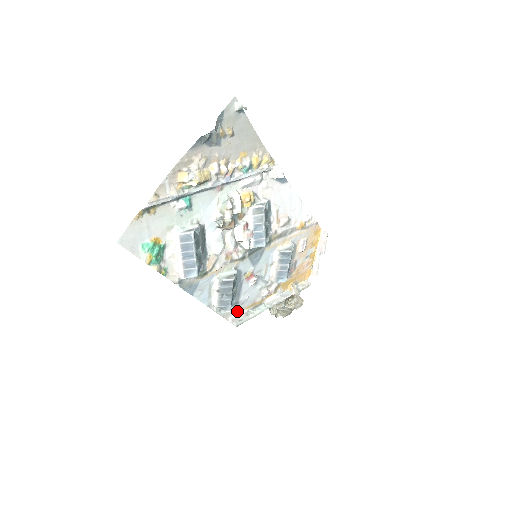
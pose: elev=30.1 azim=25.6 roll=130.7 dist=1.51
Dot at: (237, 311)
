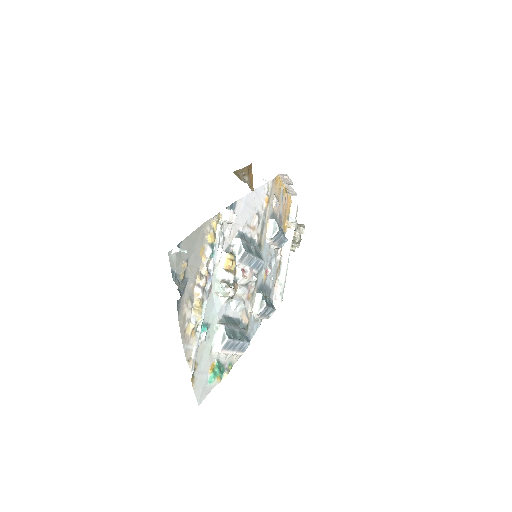
Dot at: (273, 291)
